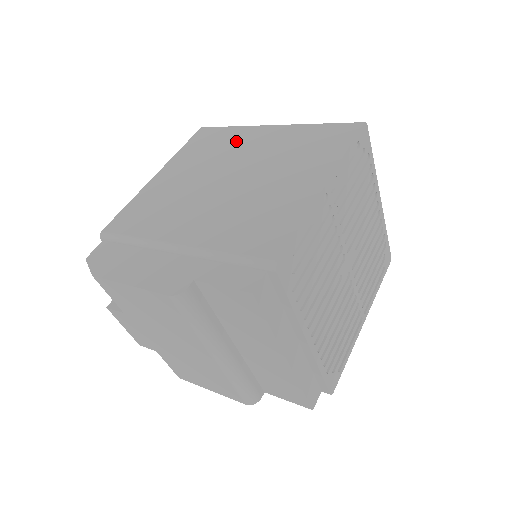
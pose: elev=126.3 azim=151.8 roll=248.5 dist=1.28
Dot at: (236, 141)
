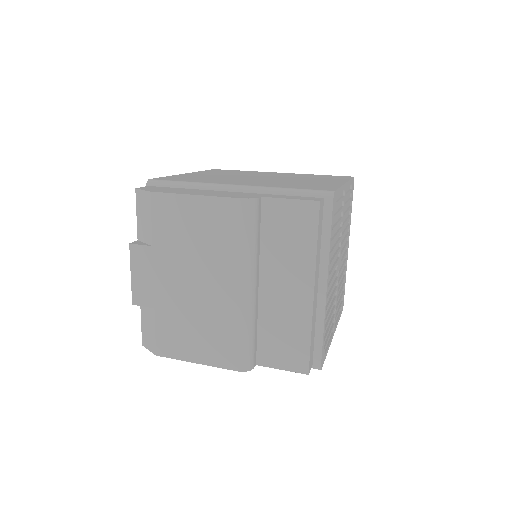
Dot at: occluded
